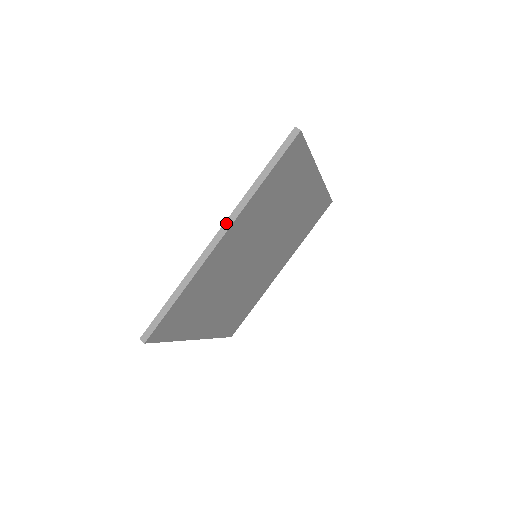
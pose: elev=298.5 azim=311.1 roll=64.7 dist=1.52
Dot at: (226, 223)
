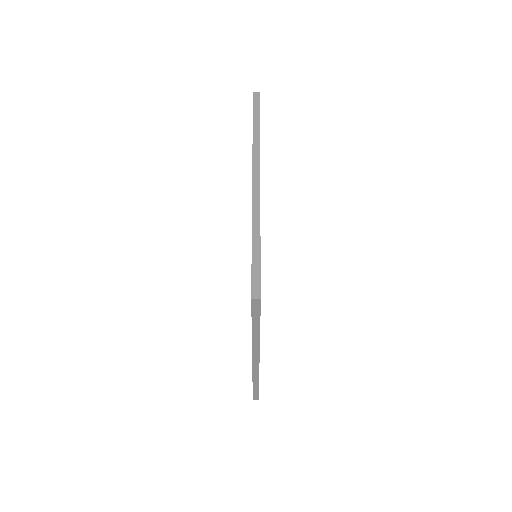
Dot at: (254, 356)
